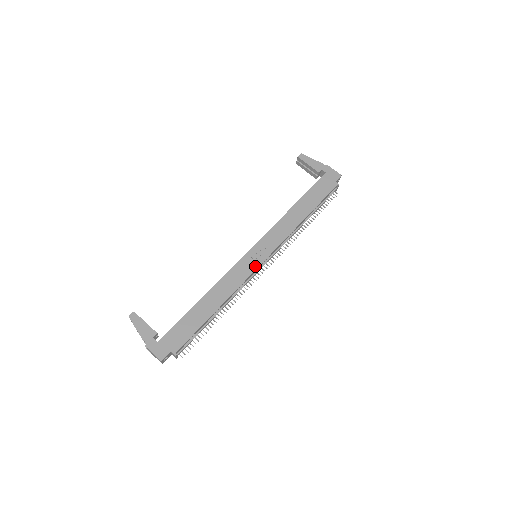
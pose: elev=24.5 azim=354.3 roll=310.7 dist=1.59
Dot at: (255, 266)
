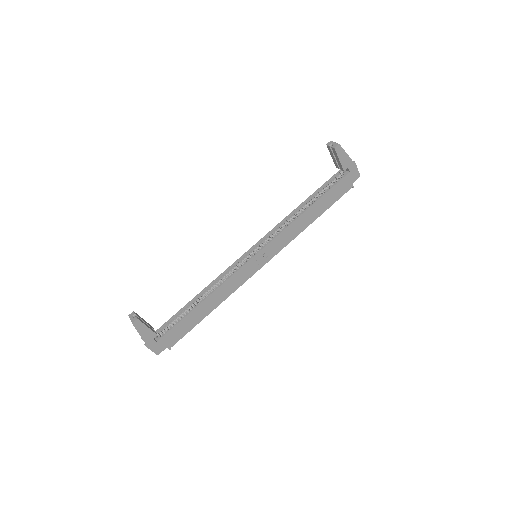
Dot at: (254, 271)
